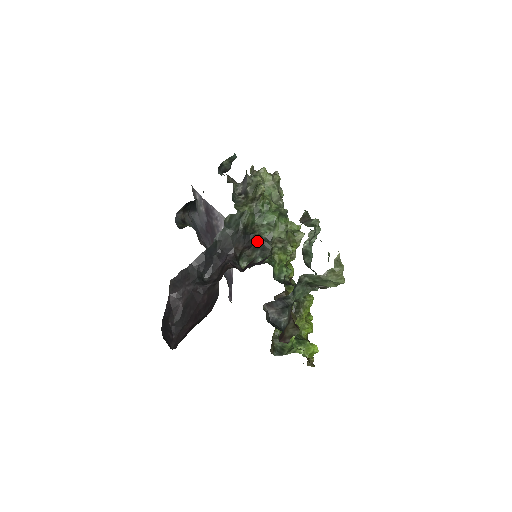
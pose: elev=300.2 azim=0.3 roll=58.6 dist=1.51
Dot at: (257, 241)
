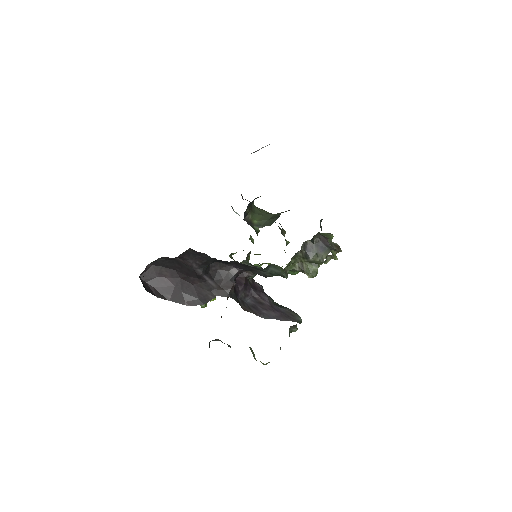
Dot at: occluded
